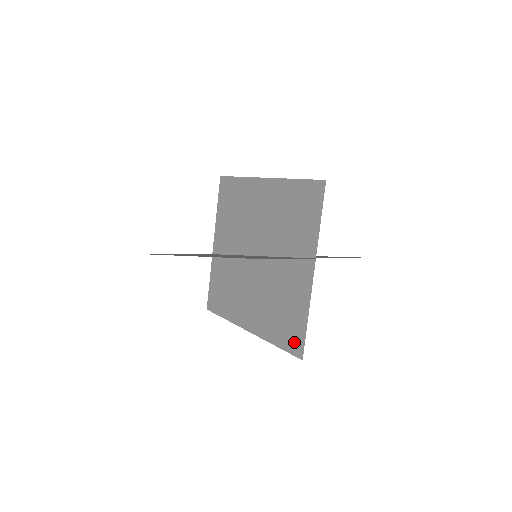
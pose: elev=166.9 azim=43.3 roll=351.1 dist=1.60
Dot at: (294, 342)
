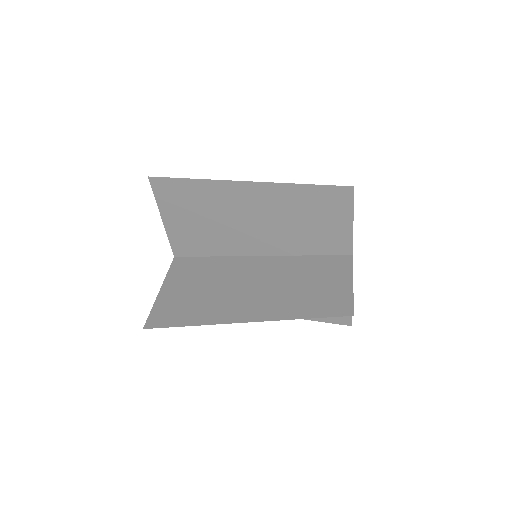
Dot at: occluded
